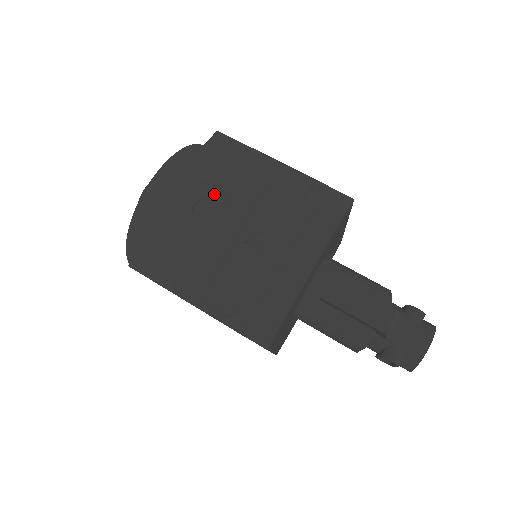
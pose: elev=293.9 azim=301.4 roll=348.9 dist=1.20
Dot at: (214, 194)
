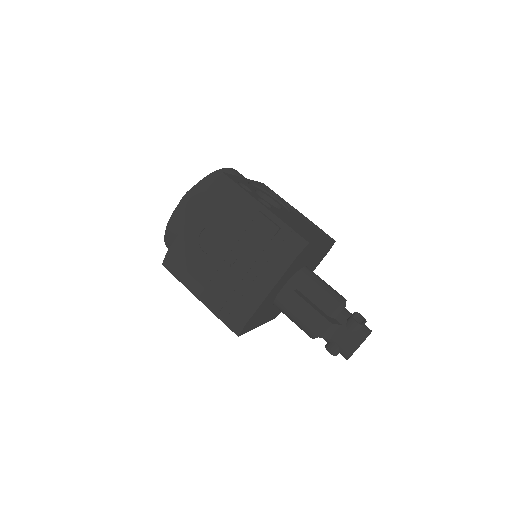
Dot at: (214, 225)
